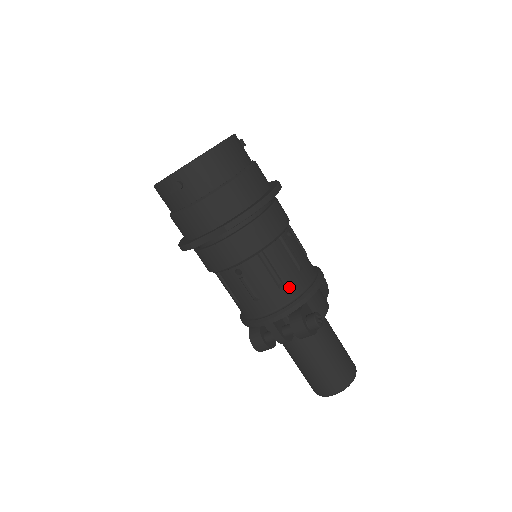
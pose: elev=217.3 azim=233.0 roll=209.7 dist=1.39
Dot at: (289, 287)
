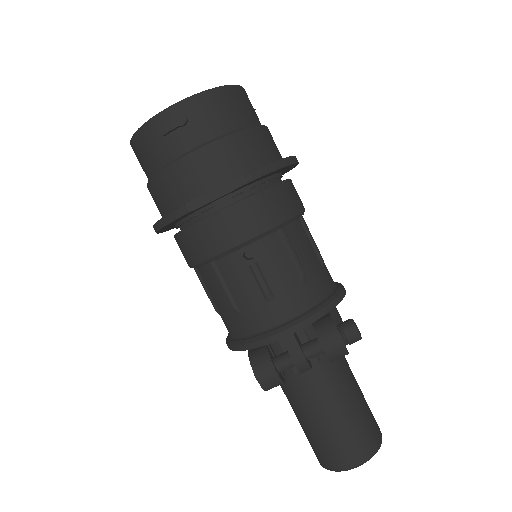
Dot at: (314, 284)
